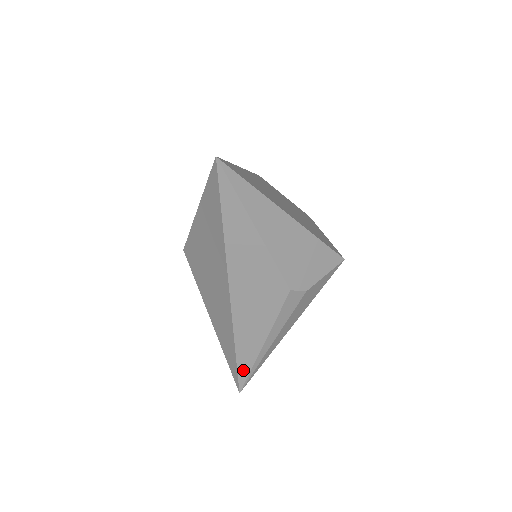
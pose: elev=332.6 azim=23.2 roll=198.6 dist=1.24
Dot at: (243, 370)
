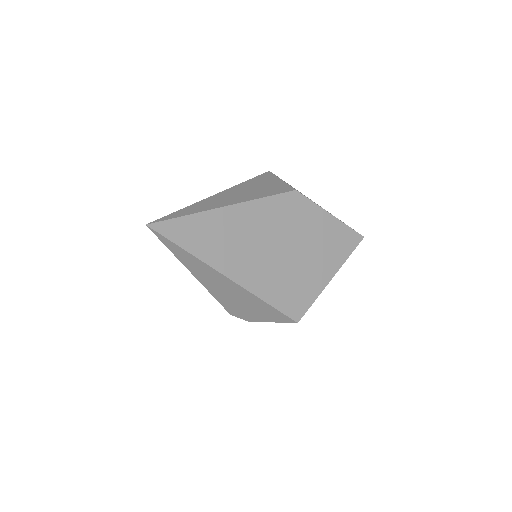
Dot at: occluded
